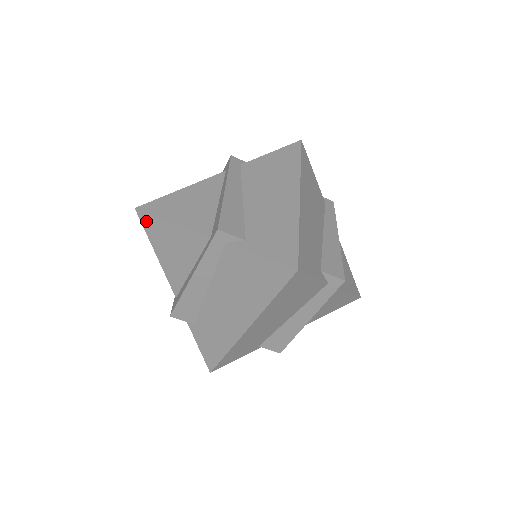
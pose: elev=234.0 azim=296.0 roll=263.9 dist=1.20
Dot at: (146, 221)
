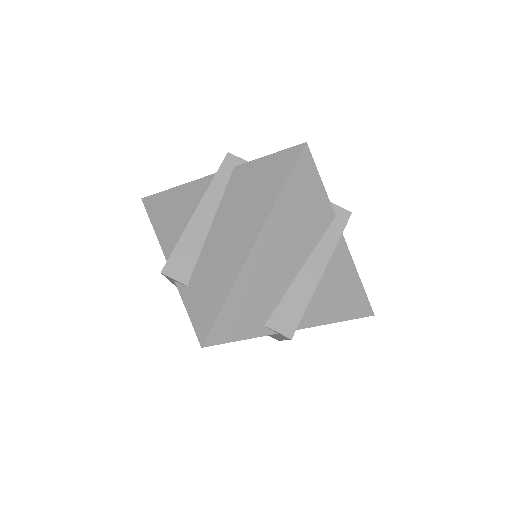
Dot at: (151, 203)
